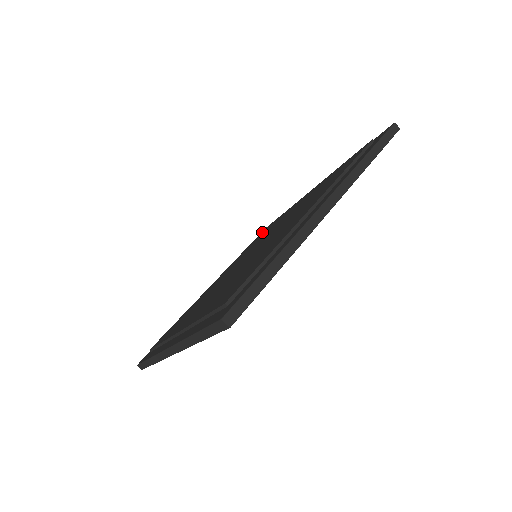
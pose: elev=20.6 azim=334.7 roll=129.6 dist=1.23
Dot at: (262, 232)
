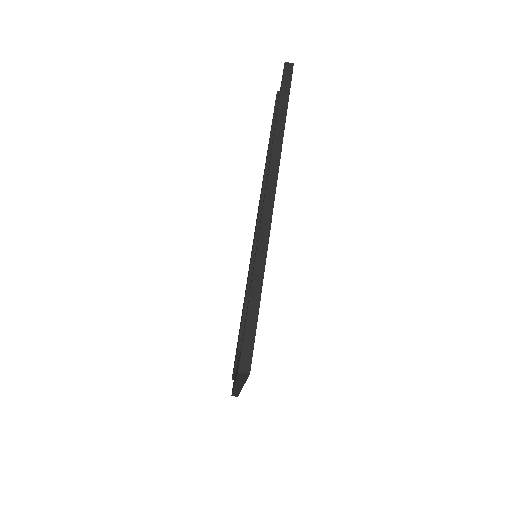
Dot at: occluded
